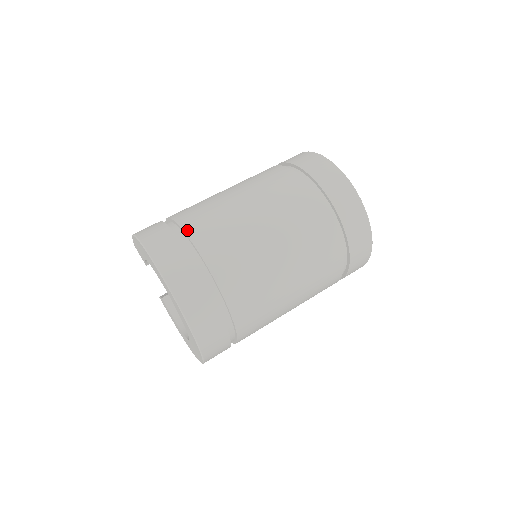
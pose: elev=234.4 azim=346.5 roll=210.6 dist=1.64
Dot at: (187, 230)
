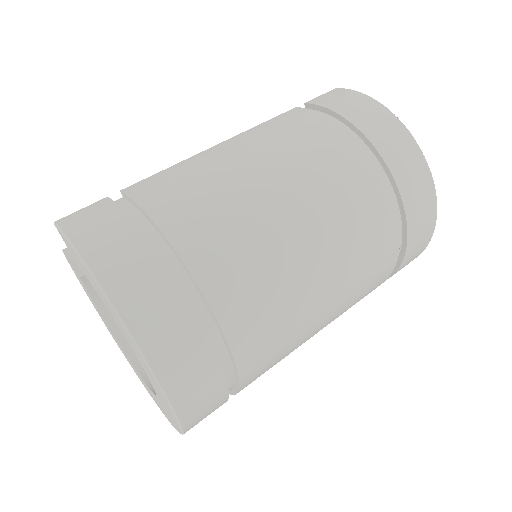
Dot at: (218, 310)
